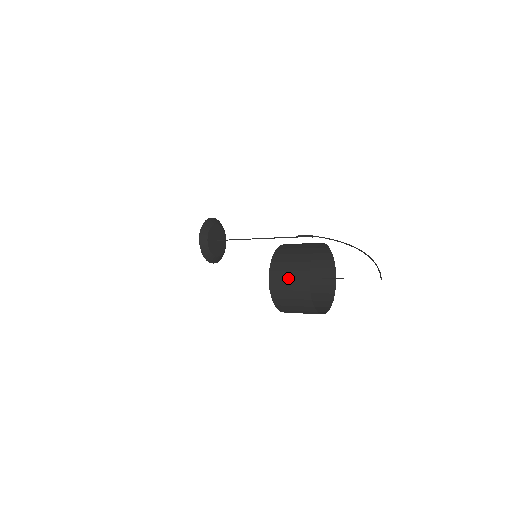
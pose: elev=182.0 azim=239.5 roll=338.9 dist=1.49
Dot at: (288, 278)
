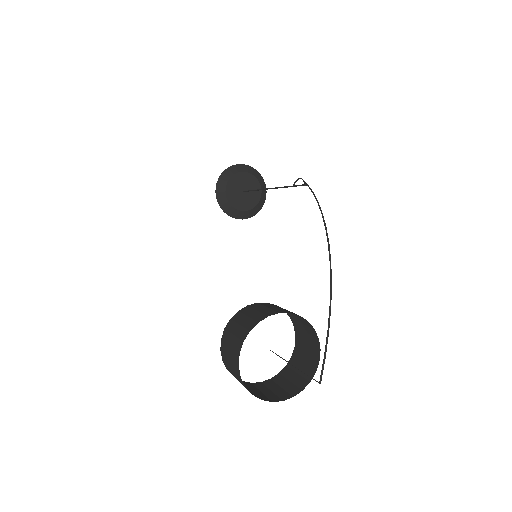
Dot at: occluded
